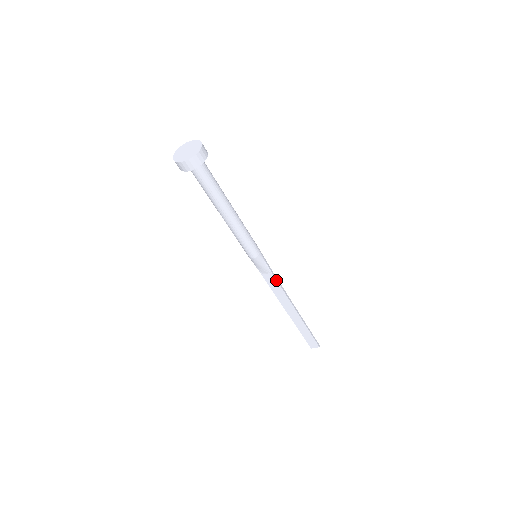
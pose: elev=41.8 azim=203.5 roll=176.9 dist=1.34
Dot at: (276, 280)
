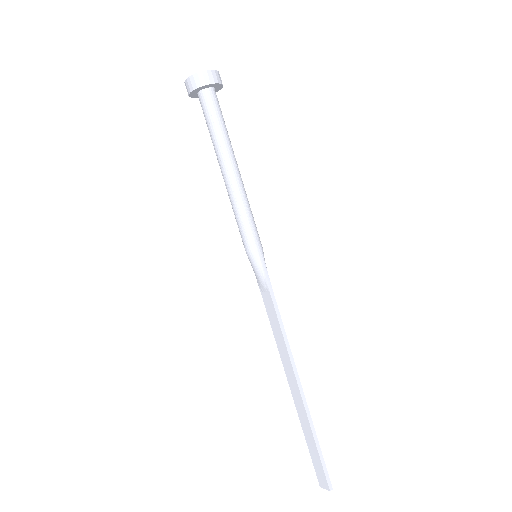
Dot at: (275, 309)
